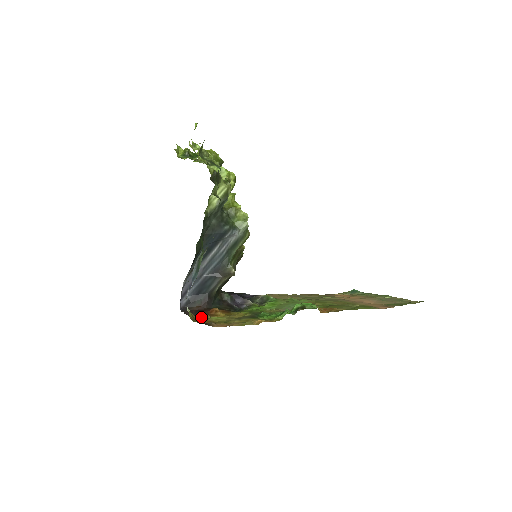
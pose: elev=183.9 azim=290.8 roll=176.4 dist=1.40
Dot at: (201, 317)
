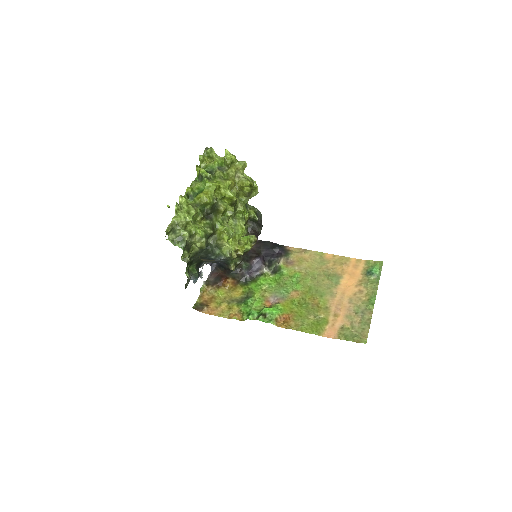
Dot at: (212, 290)
